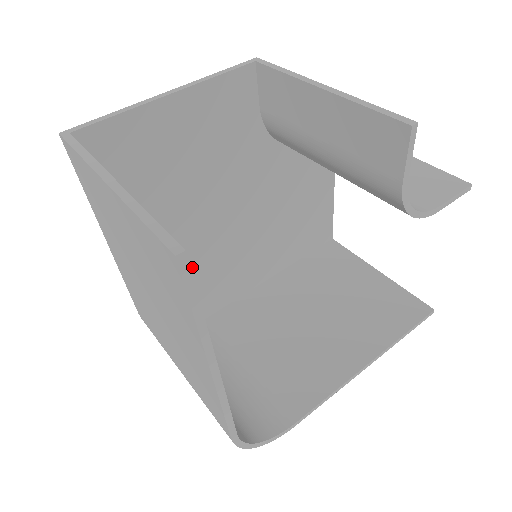
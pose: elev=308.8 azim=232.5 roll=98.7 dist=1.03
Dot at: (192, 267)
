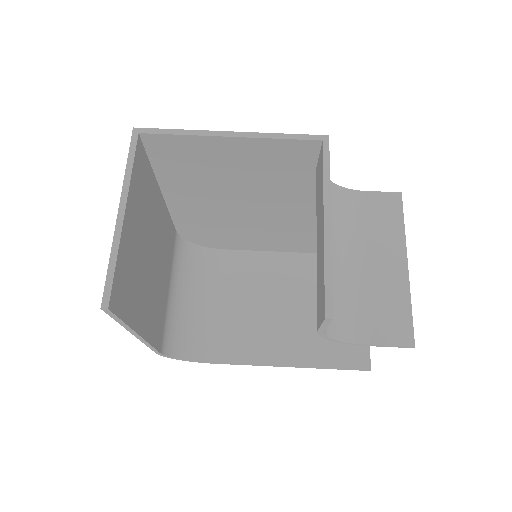
Dot at: (221, 223)
